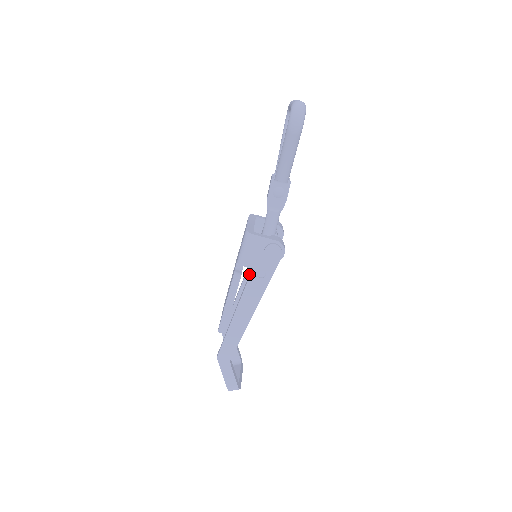
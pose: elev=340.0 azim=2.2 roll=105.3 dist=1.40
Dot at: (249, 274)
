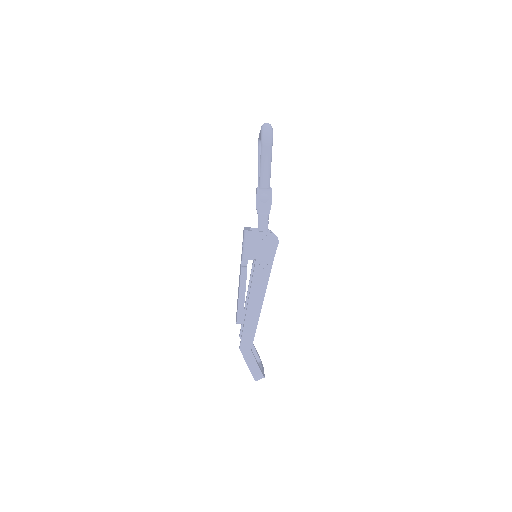
Dot at: occluded
